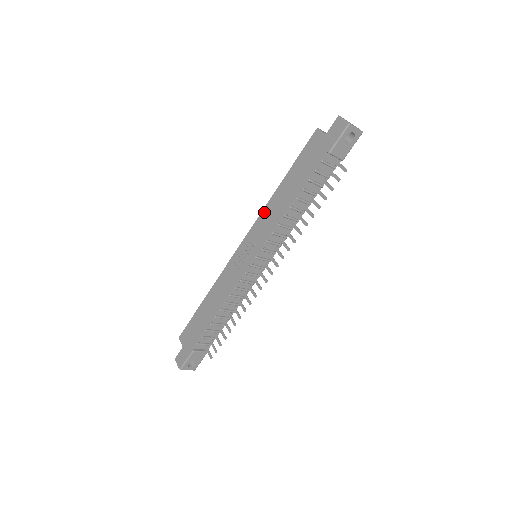
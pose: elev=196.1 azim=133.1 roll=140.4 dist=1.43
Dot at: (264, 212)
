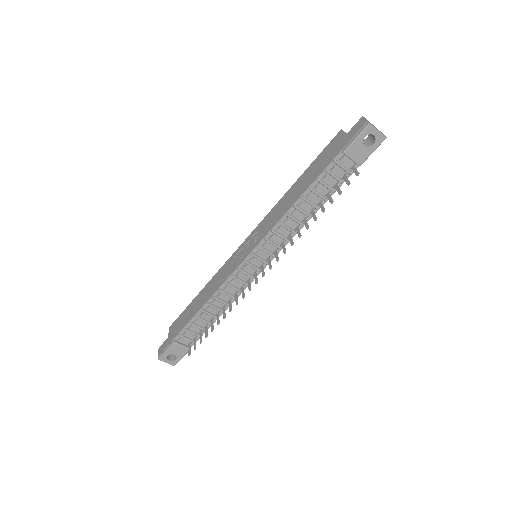
Dot at: (272, 210)
